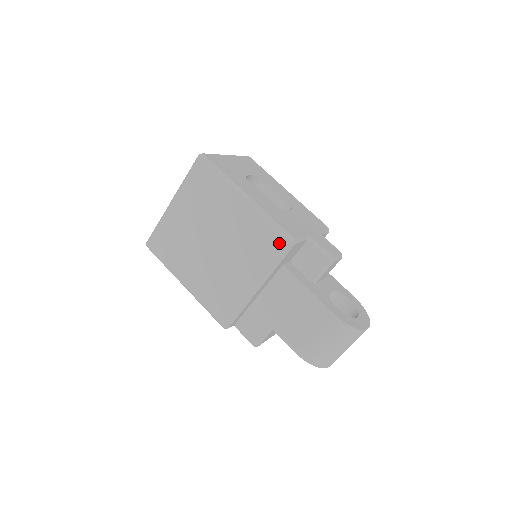
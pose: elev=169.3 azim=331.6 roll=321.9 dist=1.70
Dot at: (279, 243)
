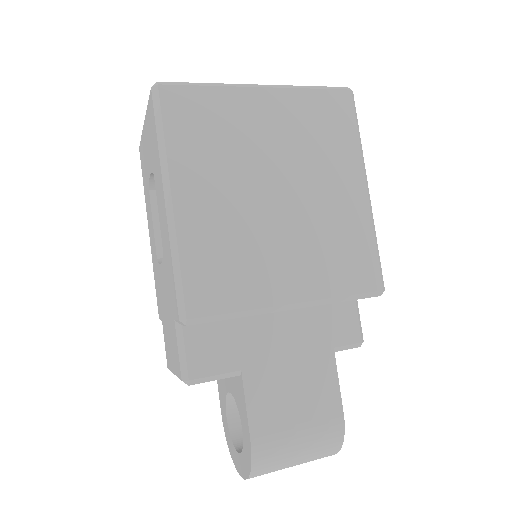
Dot at: (369, 278)
